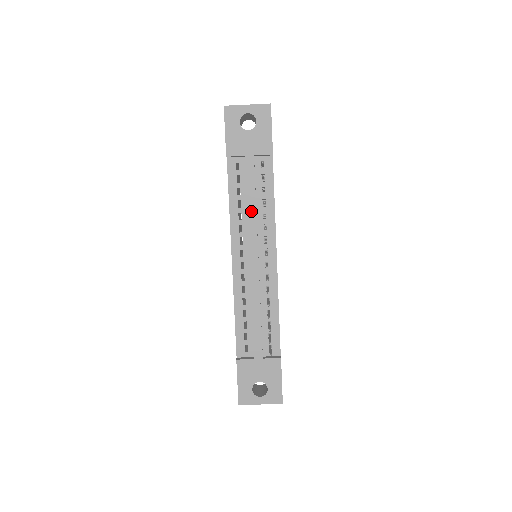
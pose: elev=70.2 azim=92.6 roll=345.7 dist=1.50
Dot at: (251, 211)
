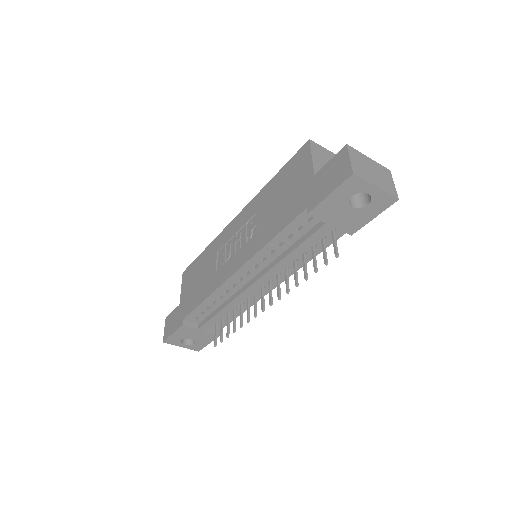
Dot at: (287, 260)
